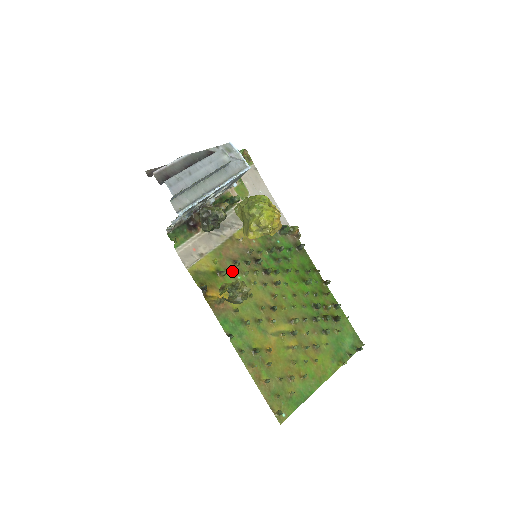
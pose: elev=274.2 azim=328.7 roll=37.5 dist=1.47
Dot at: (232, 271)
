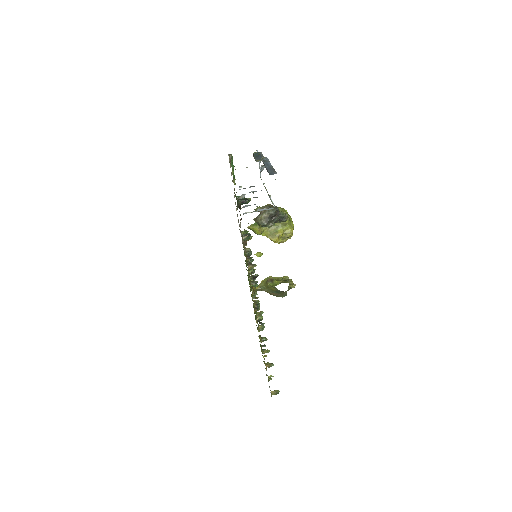
Dot at: occluded
